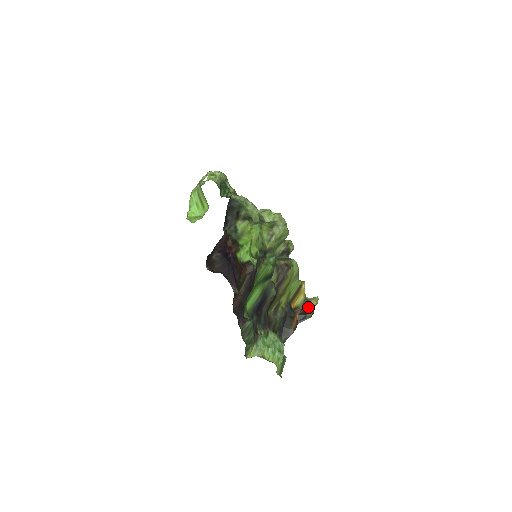
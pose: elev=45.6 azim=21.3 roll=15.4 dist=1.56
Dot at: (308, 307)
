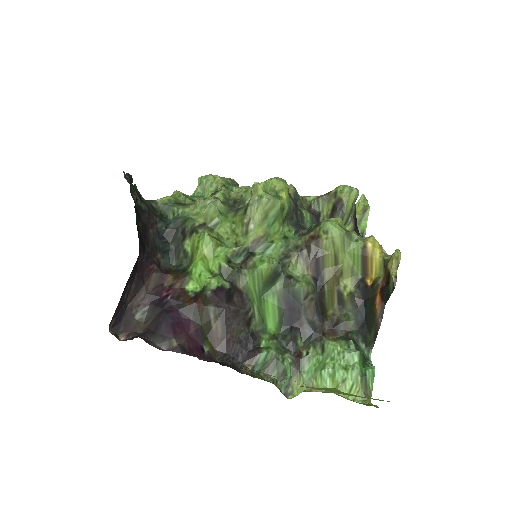
Dot at: (387, 274)
